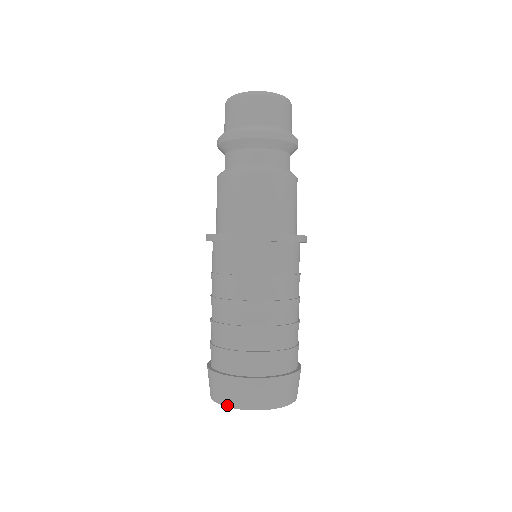
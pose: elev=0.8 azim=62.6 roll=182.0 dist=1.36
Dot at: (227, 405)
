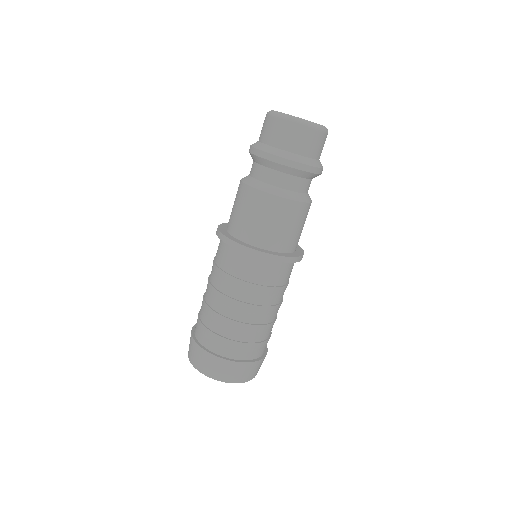
Dot at: (205, 374)
